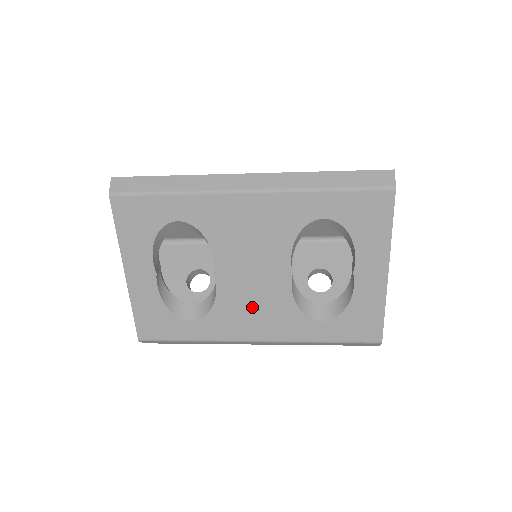
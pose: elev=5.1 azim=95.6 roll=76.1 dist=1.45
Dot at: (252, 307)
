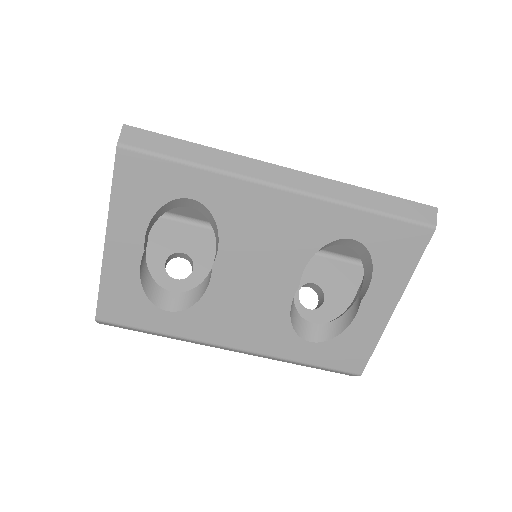
Dot at: (242, 312)
